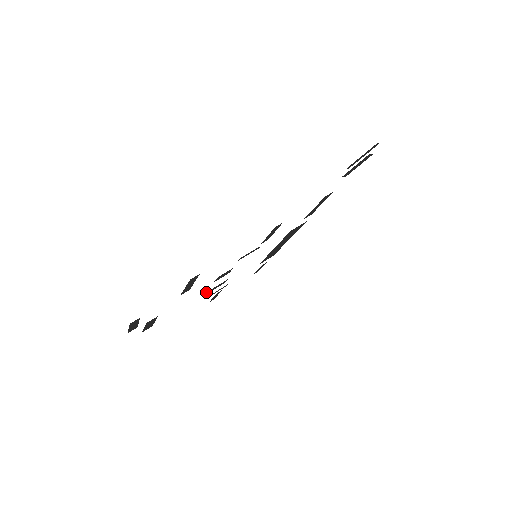
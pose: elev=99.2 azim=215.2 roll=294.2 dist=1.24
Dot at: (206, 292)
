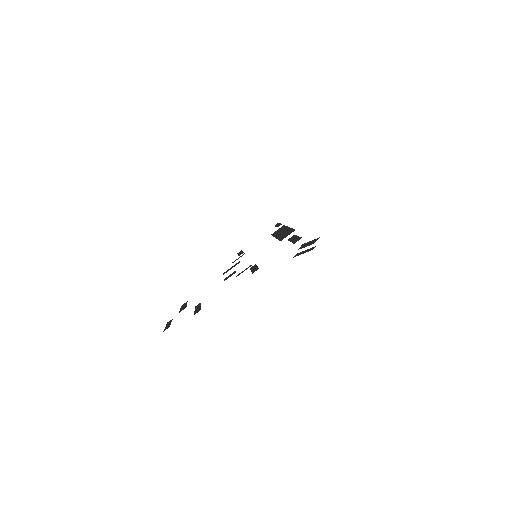
Dot at: occluded
